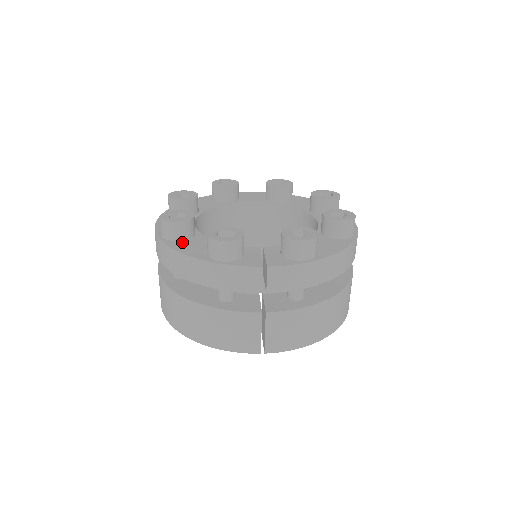
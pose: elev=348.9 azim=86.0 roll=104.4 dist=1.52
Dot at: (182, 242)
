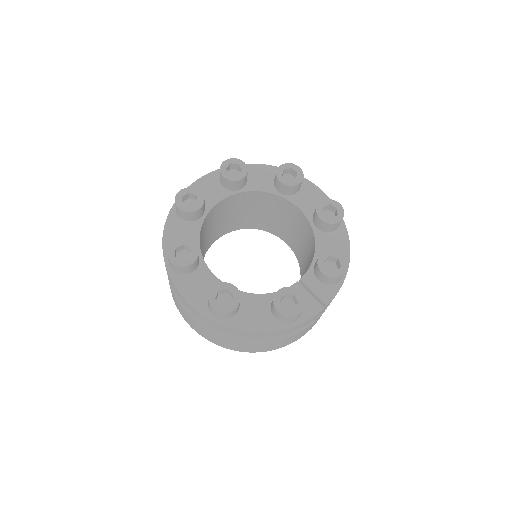
Dot at: (240, 314)
